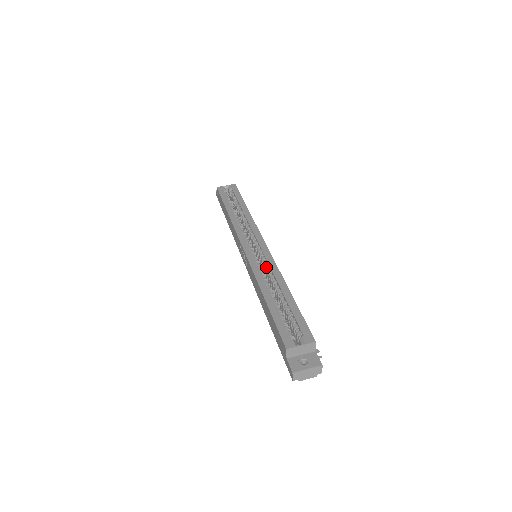
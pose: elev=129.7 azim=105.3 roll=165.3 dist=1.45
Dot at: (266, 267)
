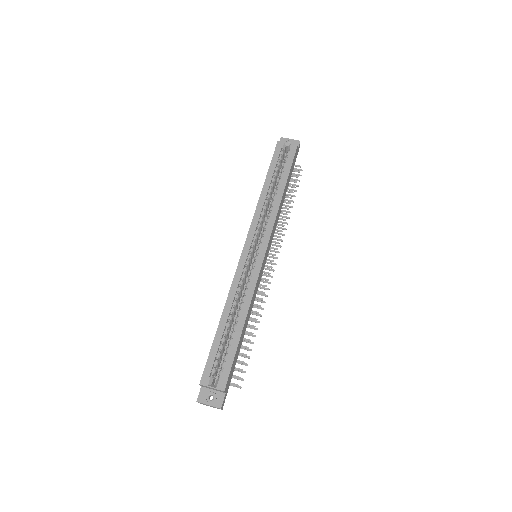
Dot at: (246, 283)
